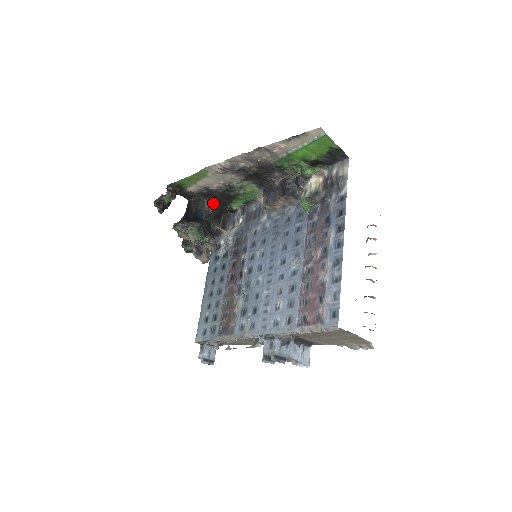
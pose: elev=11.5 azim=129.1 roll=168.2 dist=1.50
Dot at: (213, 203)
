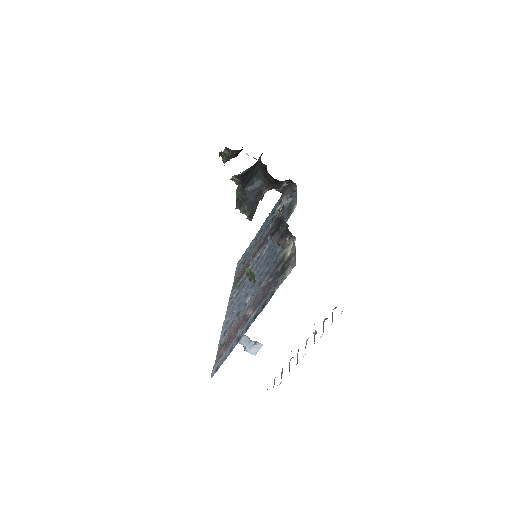
Dot at: (268, 174)
